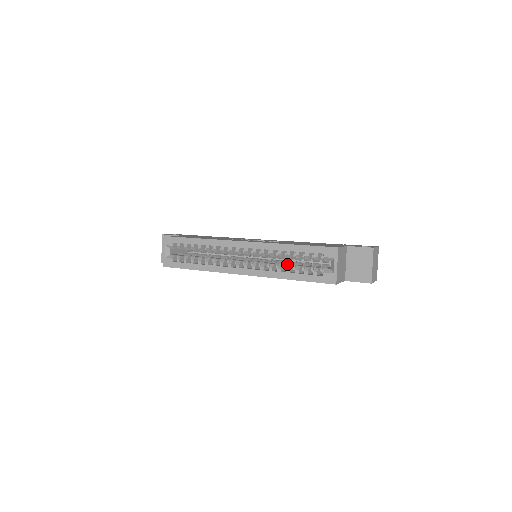
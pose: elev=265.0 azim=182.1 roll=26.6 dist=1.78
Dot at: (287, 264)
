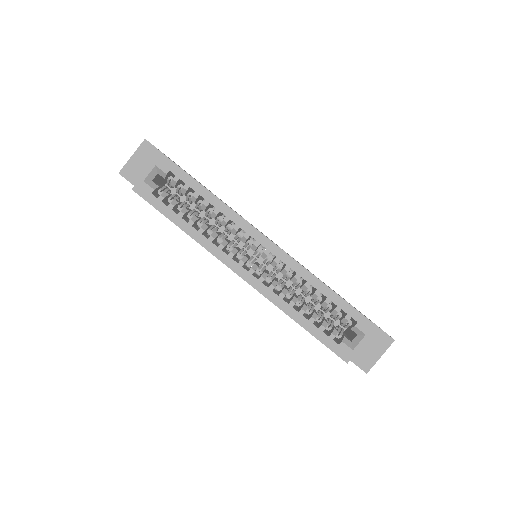
Dot at: occluded
